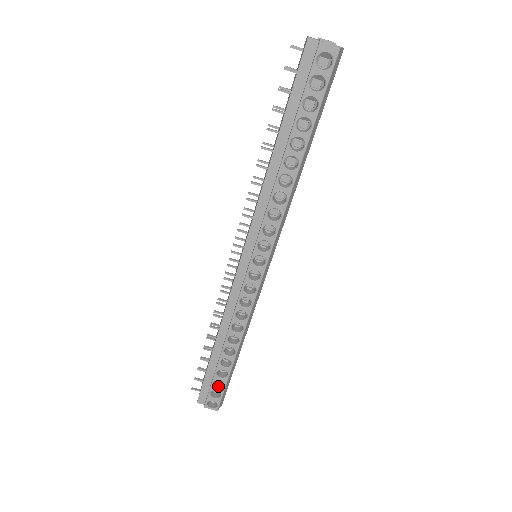
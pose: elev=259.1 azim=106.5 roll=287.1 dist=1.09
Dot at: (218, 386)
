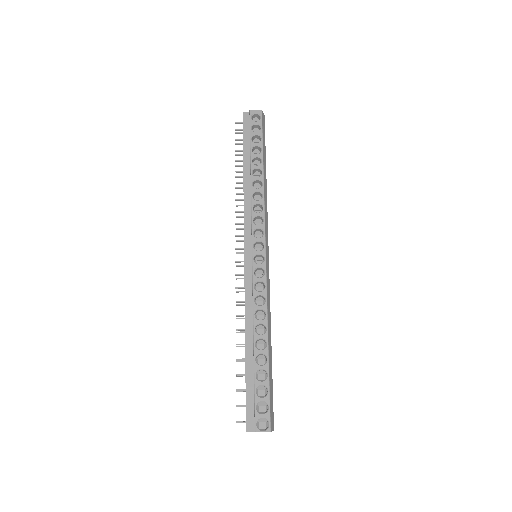
Dot at: (262, 397)
